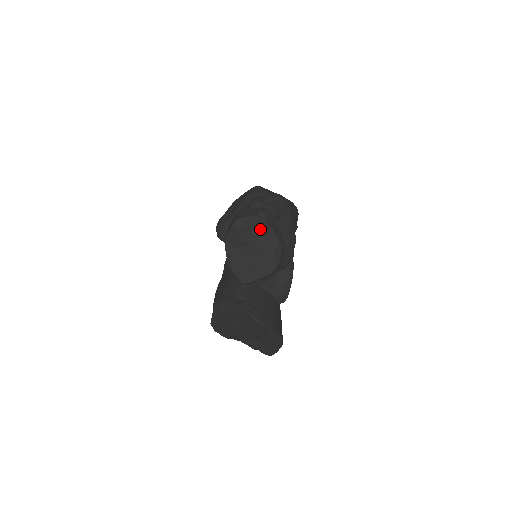
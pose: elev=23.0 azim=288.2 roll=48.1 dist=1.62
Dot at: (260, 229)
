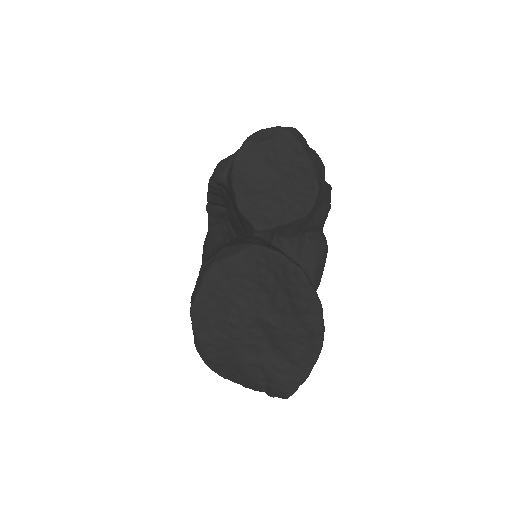
Dot at: (289, 148)
